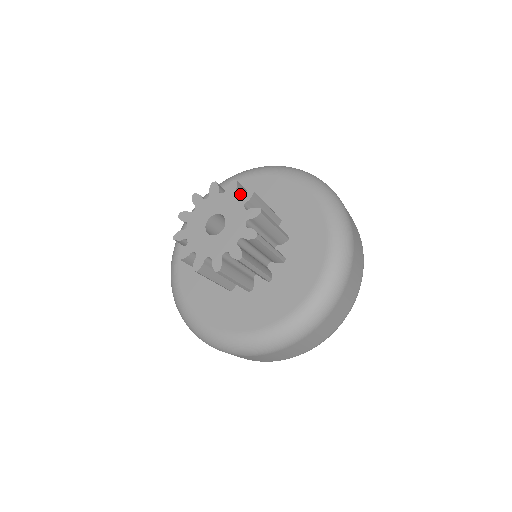
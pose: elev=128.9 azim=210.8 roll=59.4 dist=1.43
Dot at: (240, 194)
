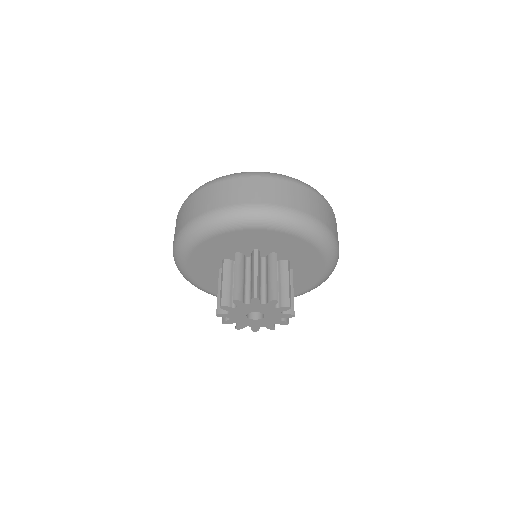
Dot at: (243, 295)
